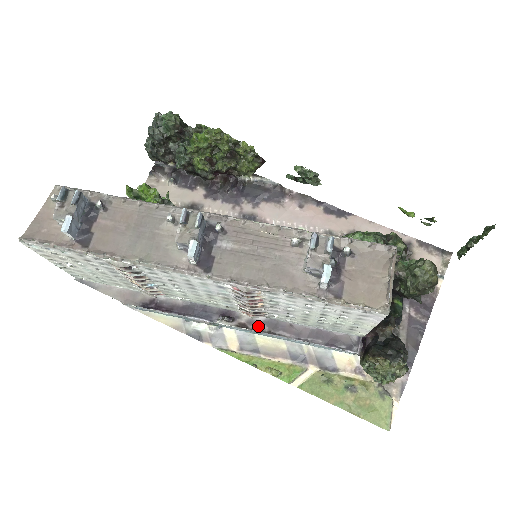
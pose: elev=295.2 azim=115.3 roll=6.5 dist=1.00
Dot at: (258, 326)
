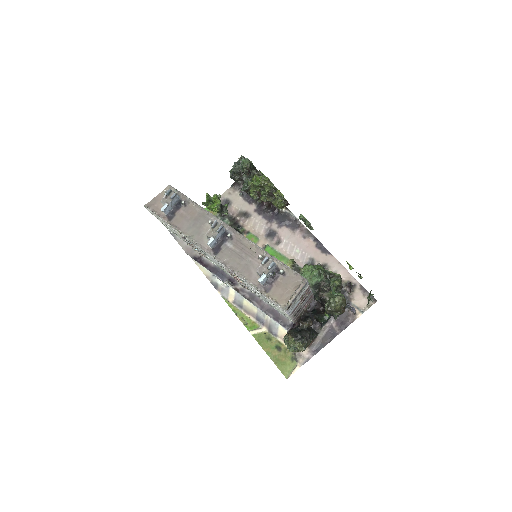
Dot at: (244, 294)
